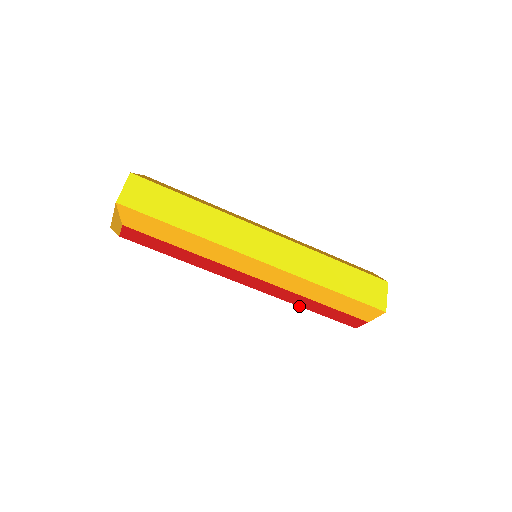
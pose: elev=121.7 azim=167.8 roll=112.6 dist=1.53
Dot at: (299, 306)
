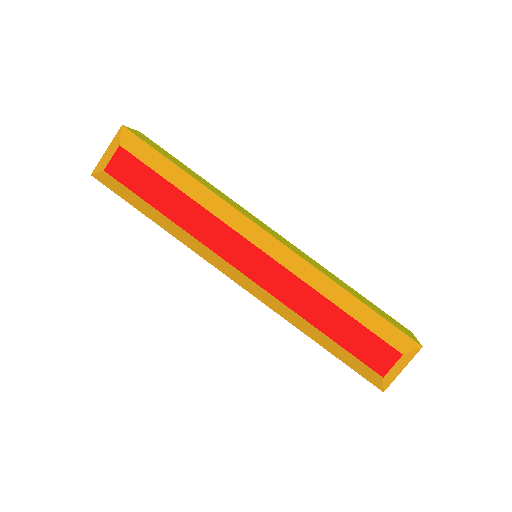
Dot at: (308, 321)
